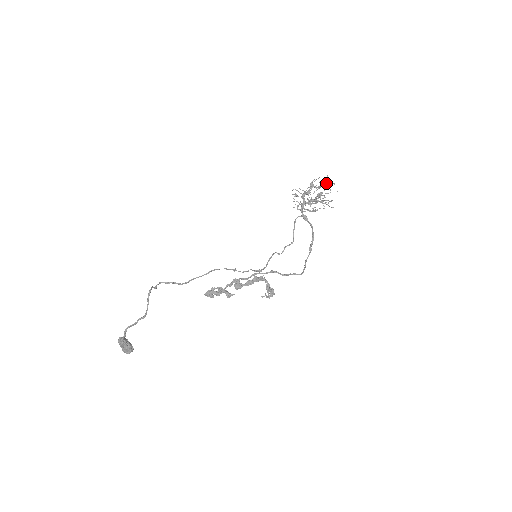
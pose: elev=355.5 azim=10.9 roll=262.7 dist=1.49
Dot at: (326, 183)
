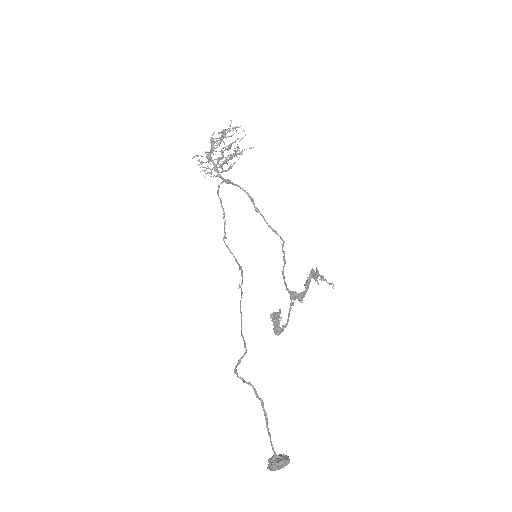
Dot at: (229, 131)
